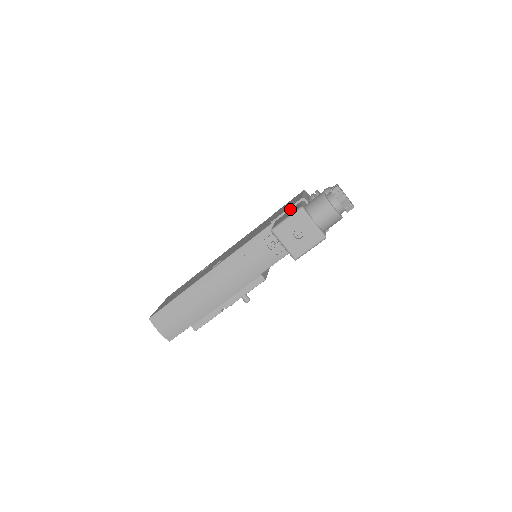
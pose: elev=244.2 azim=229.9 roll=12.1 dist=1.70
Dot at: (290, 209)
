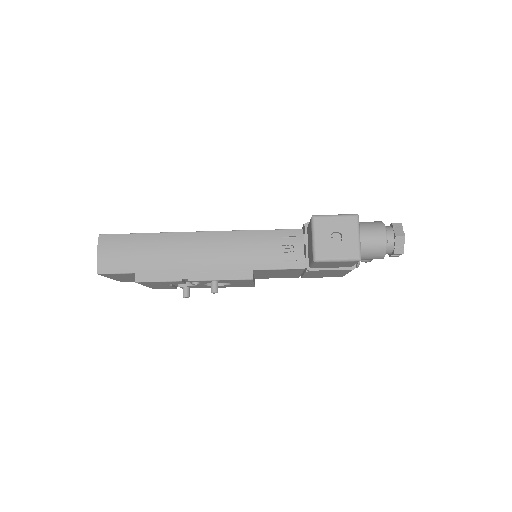
Dot at: occluded
